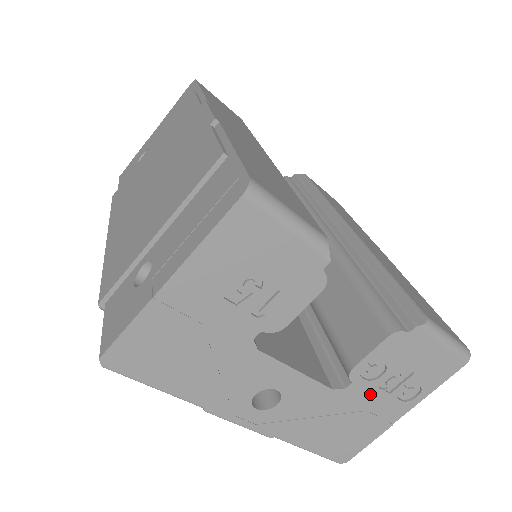
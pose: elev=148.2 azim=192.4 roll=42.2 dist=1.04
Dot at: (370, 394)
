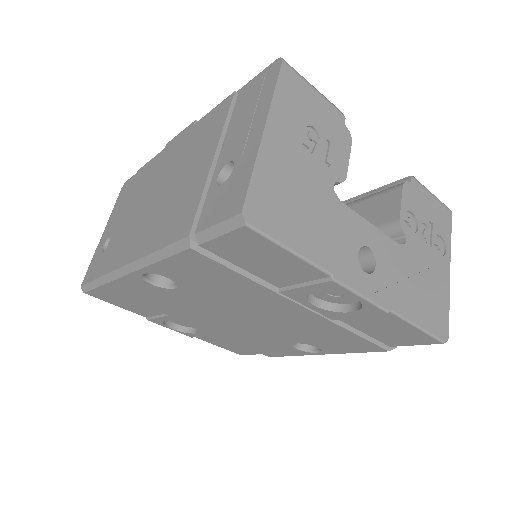
Dot at: (421, 249)
